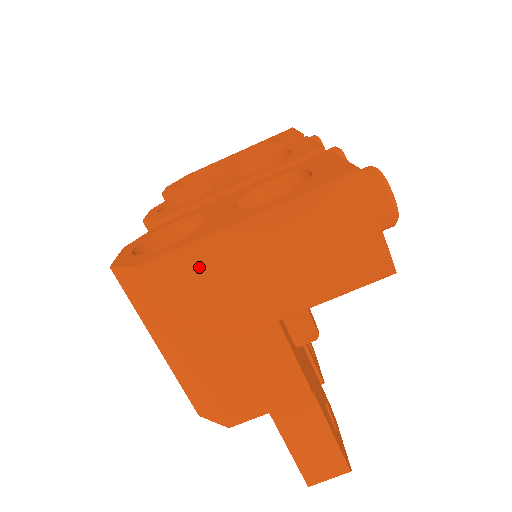
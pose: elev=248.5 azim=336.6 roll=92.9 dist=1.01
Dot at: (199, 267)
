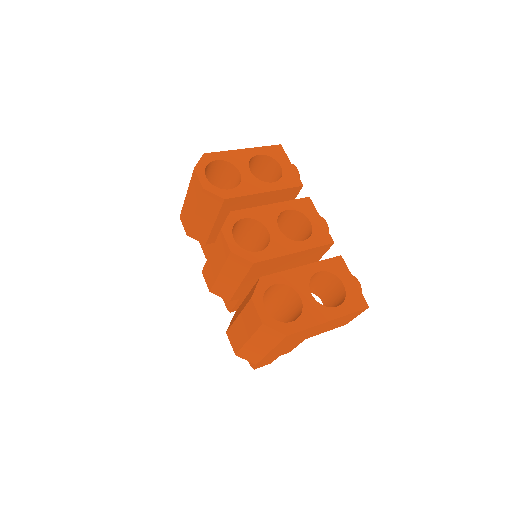
Dot at: (303, 333)
